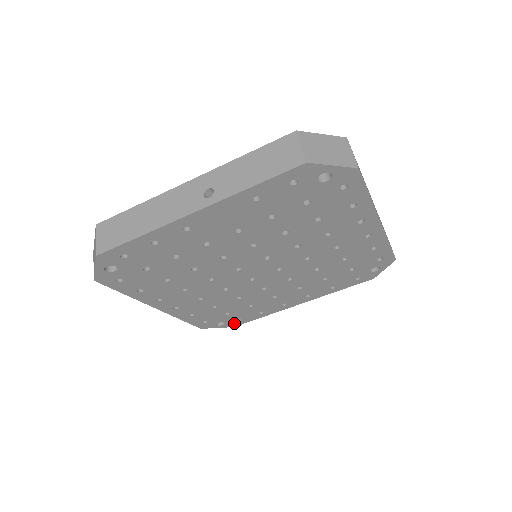
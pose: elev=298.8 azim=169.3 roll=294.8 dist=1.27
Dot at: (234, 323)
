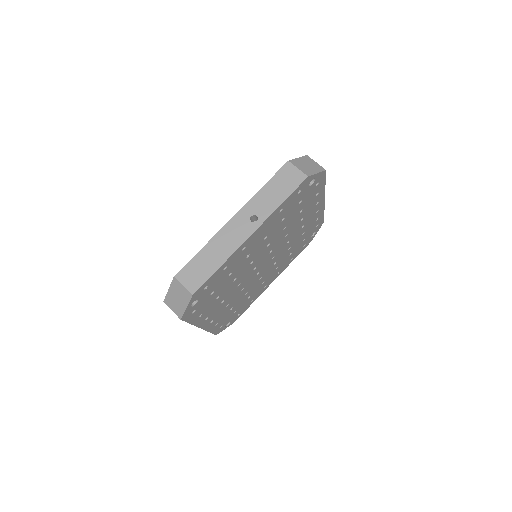
Dot at: (235, 319)
